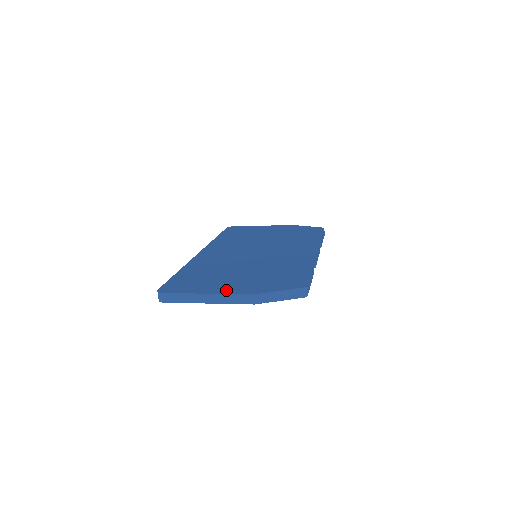
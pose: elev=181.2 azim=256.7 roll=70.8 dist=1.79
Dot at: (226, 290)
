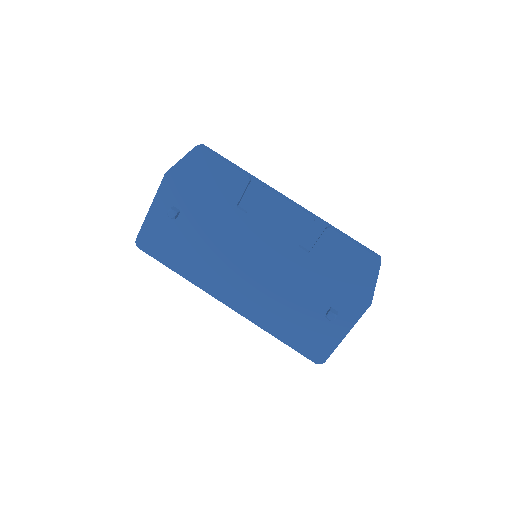
Dot at: occluded
